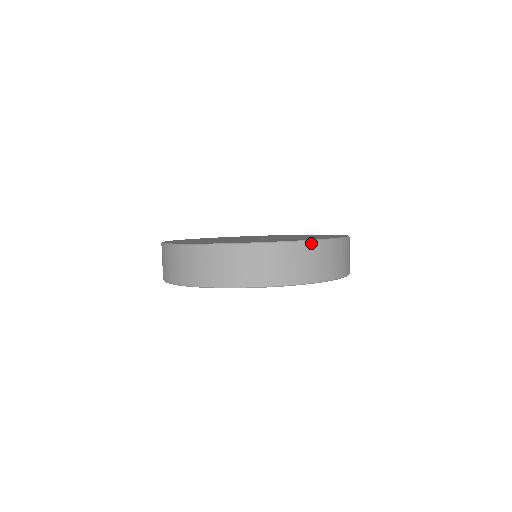
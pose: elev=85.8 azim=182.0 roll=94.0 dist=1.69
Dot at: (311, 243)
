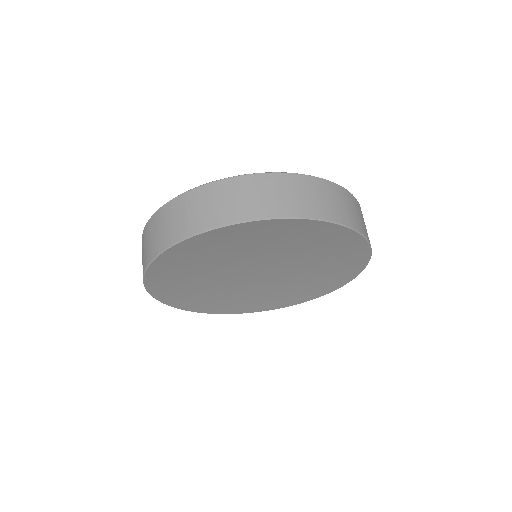
Dot at: (215, 184)
